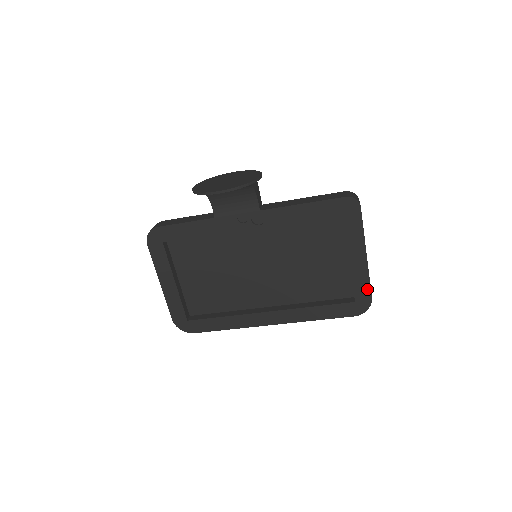
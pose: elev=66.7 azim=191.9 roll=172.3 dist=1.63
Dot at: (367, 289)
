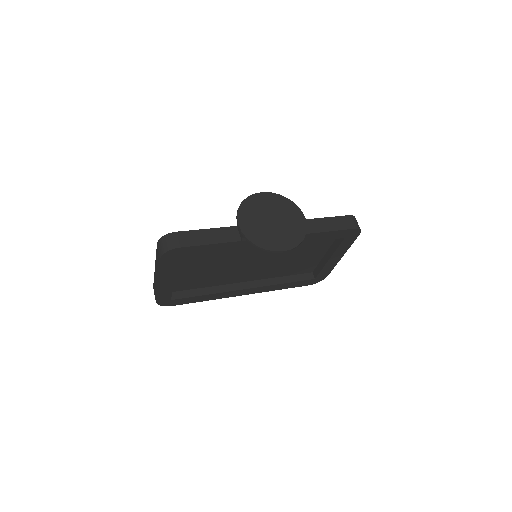
Dot at: (328, 272)
